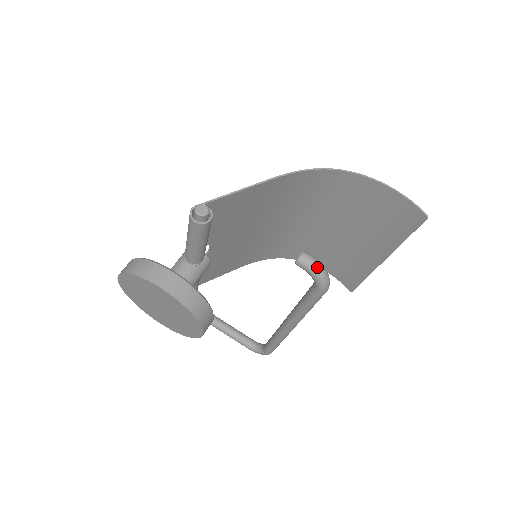
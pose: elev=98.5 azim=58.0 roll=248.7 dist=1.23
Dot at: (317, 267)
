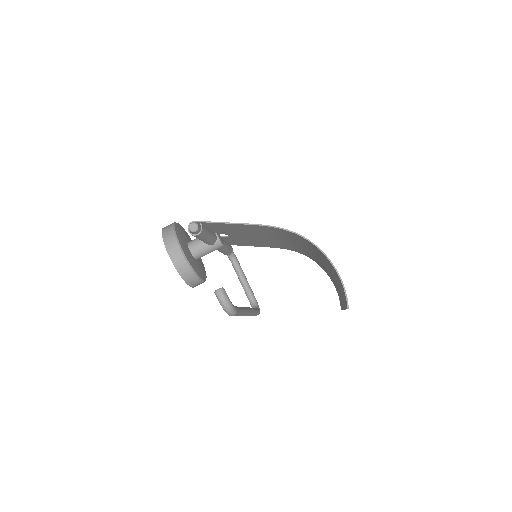
Dot at: (223, 302)
